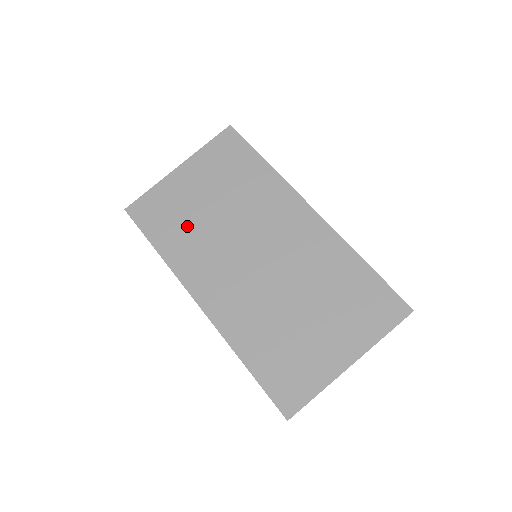
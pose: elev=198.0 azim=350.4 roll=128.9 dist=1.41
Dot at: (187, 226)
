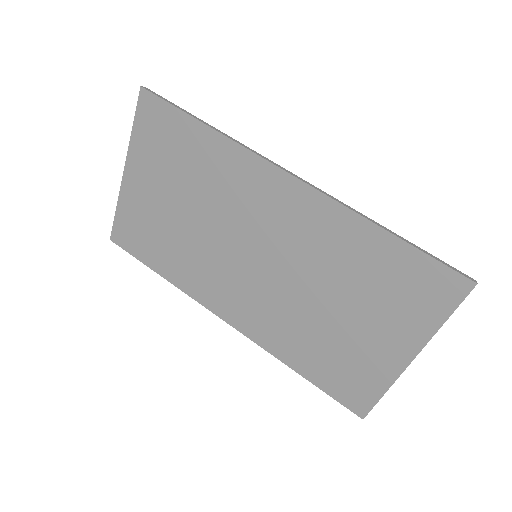
Dot at: (172, 242)
